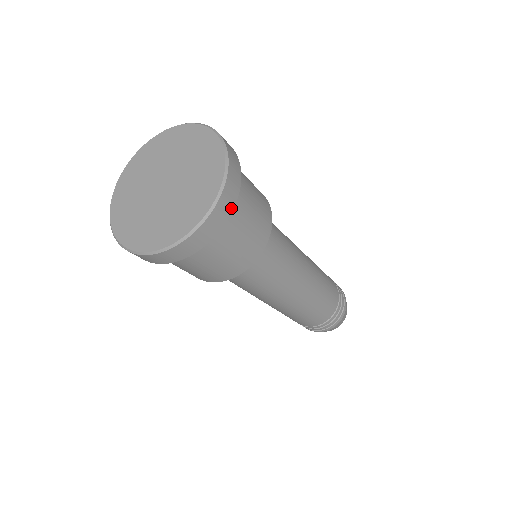
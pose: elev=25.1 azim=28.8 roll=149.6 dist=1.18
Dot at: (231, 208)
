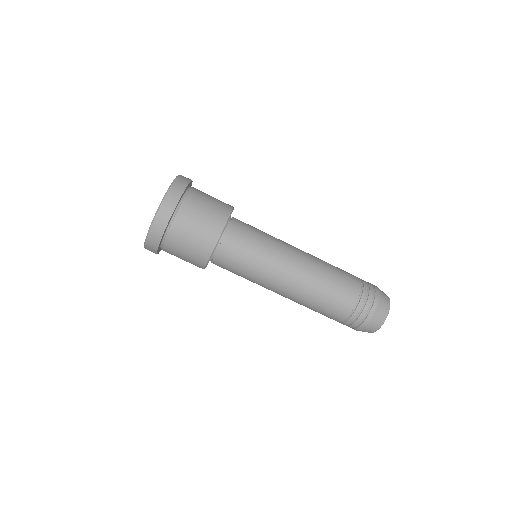
Dot at: (188, 182)
